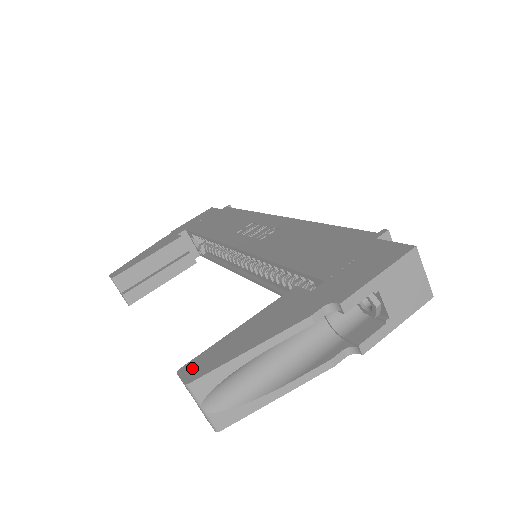
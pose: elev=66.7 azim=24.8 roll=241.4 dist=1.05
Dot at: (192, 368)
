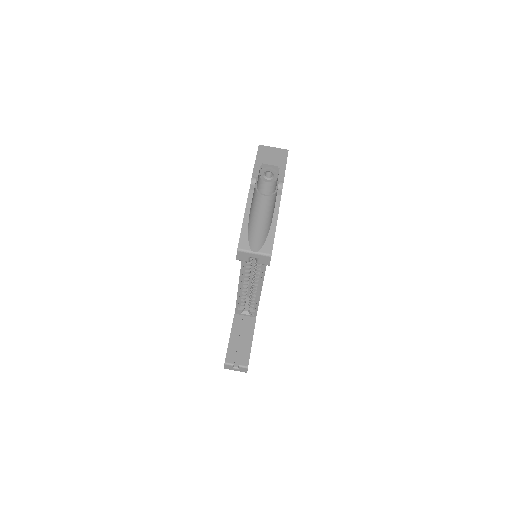
Dot at: occluded
